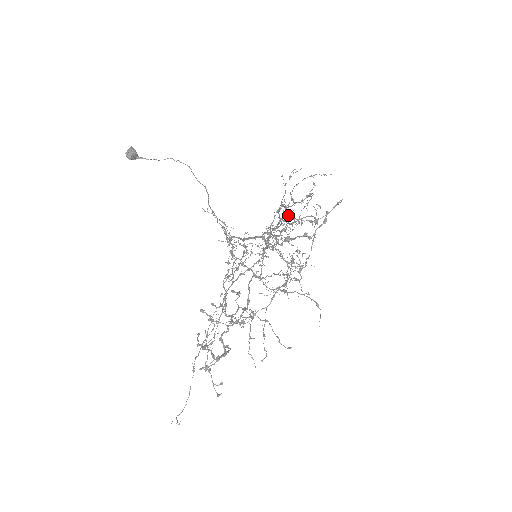
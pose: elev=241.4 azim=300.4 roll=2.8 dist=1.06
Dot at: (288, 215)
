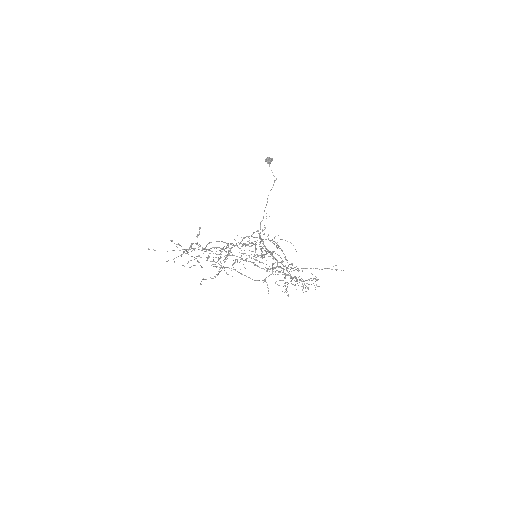
Dot at: occluded
